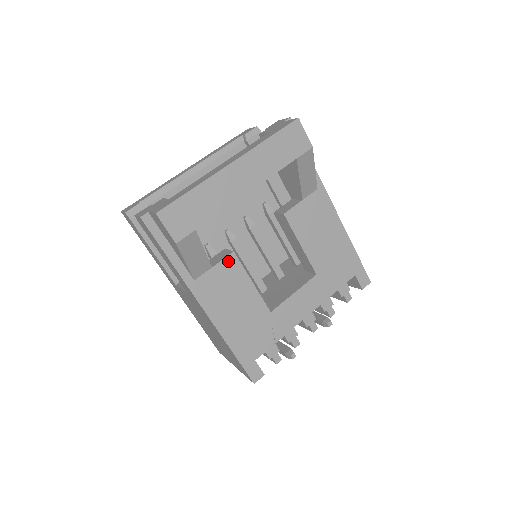
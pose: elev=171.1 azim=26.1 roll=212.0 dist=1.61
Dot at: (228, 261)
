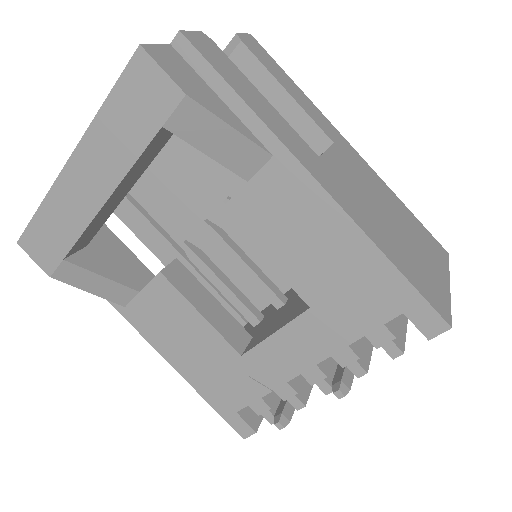
Dot at: (157, 284)
